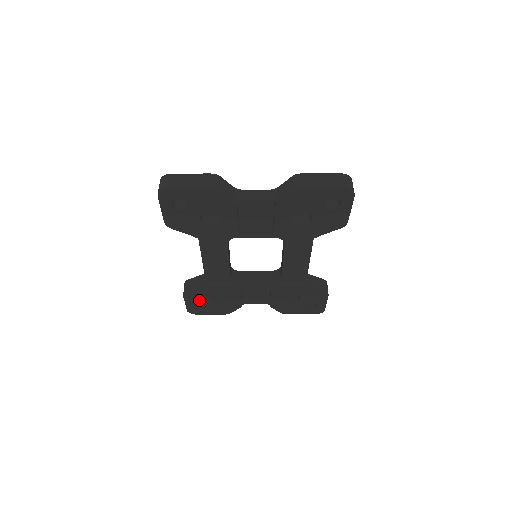
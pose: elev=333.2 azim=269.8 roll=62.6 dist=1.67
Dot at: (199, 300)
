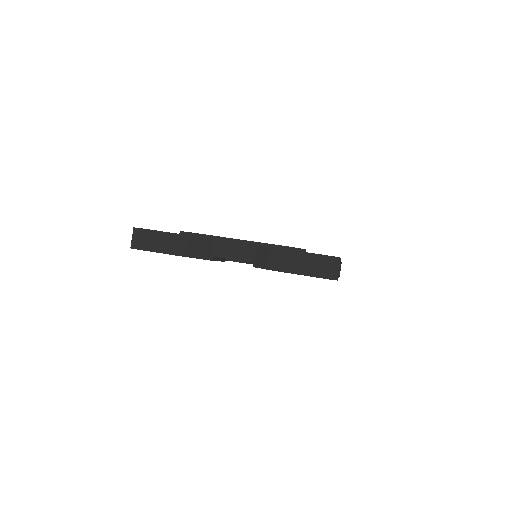
Dot at: occluded
